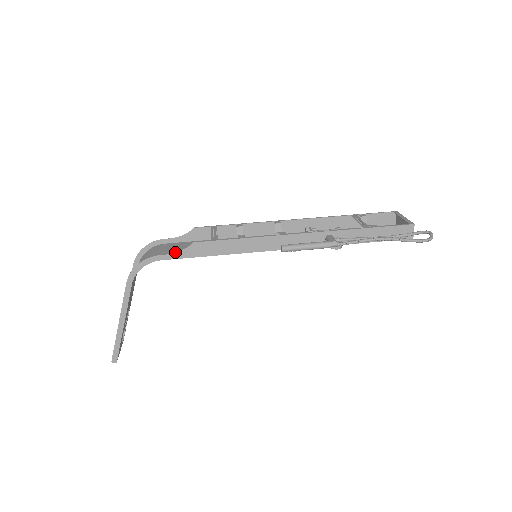
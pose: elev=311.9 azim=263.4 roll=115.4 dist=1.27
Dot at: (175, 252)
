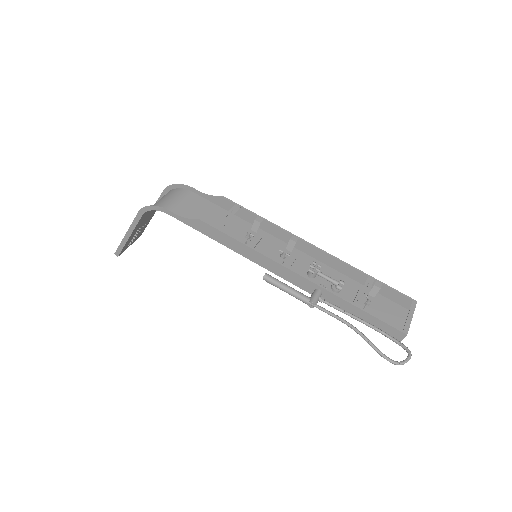
Dot at: (189, 211)
